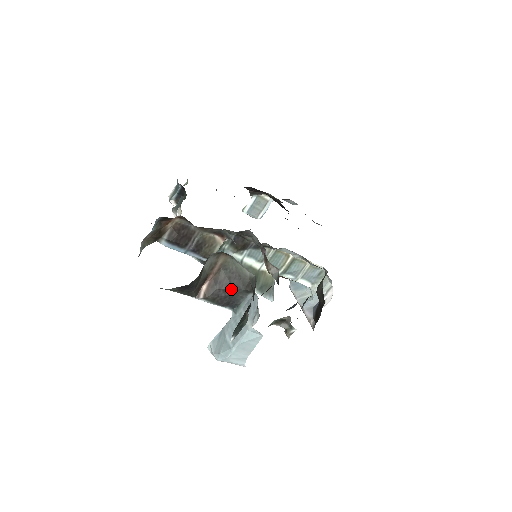
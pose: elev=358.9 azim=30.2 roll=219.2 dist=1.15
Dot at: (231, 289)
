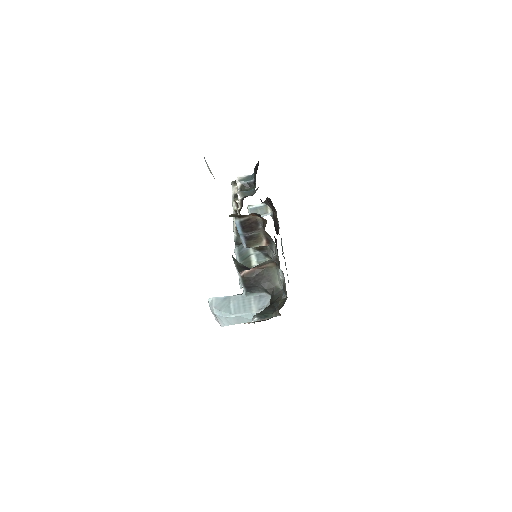
Dot at: (259, 283)
